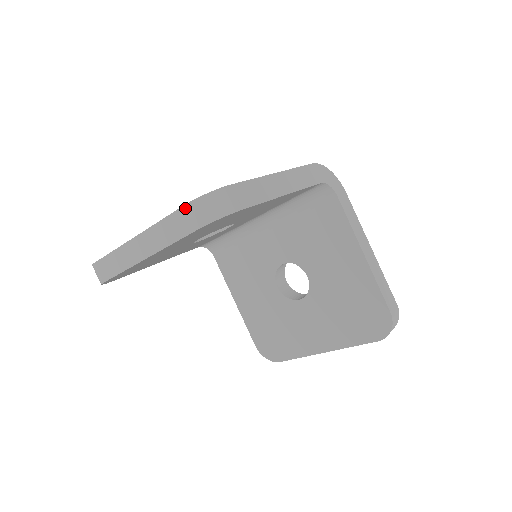
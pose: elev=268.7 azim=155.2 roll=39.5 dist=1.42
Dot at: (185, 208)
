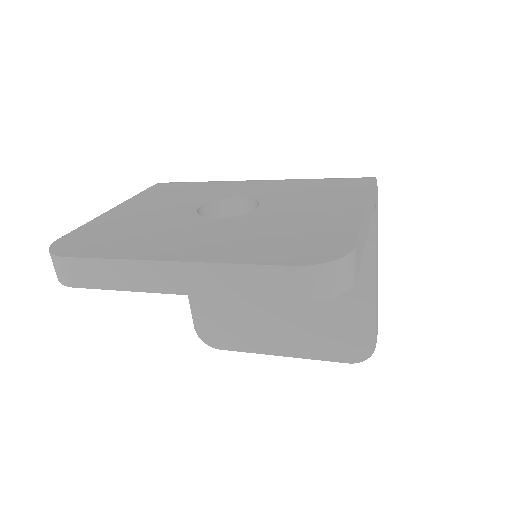
Dot at: (295, 270)
